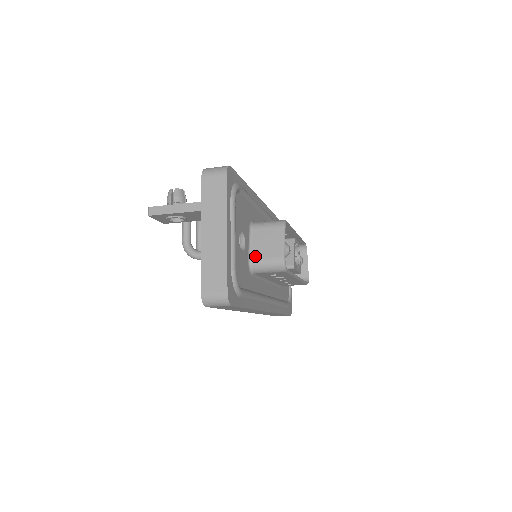
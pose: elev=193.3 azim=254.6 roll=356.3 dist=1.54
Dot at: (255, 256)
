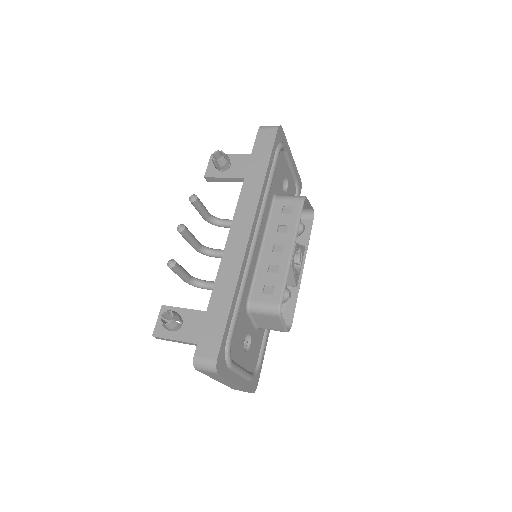
Dot at: (261, 327)
